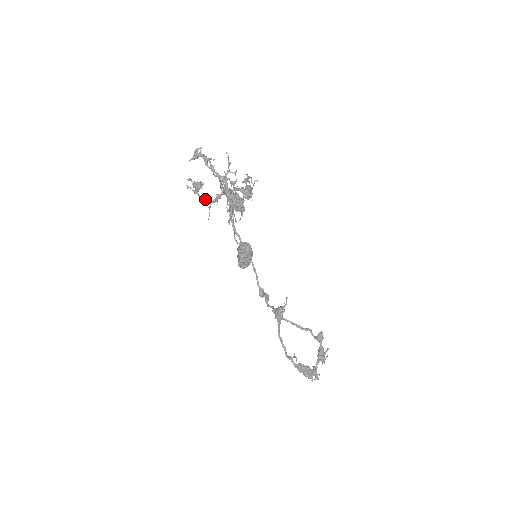
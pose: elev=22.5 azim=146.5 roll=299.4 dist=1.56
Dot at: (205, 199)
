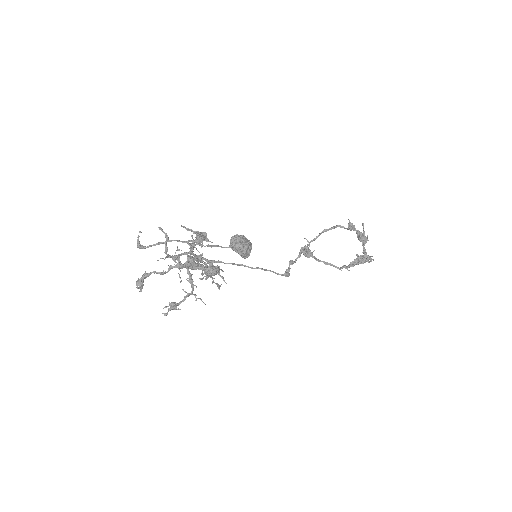
Dot at: occluded
